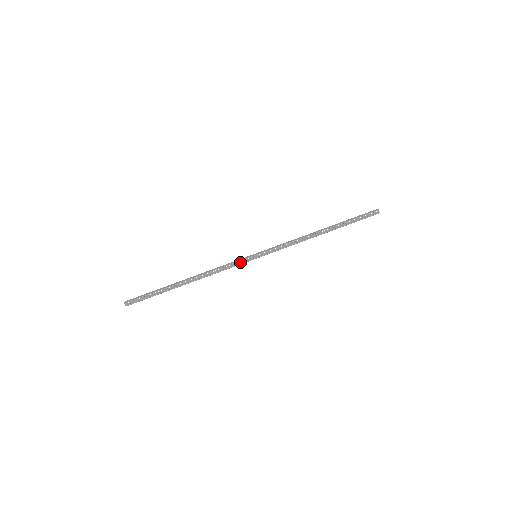
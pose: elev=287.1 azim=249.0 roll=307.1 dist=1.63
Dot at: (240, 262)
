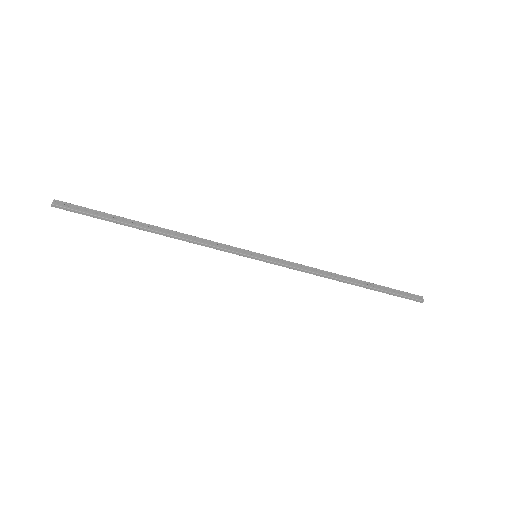
Dot at: (233, 248)
